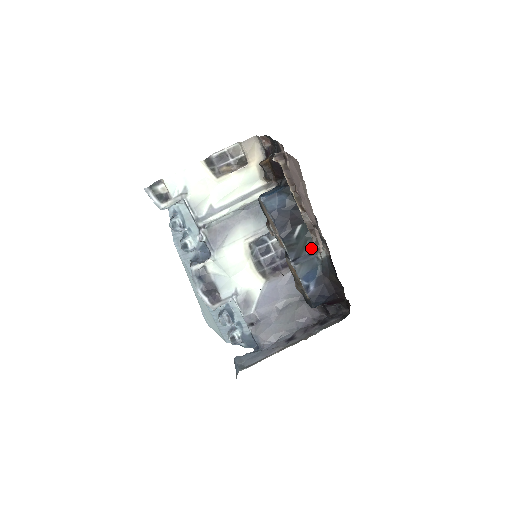
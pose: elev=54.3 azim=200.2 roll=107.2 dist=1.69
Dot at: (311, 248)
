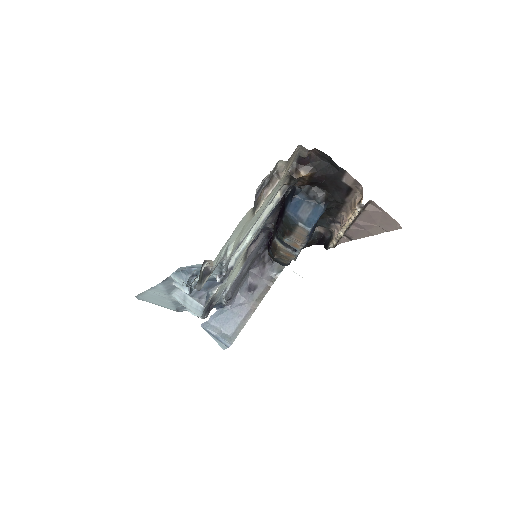
Dot at: occluded
